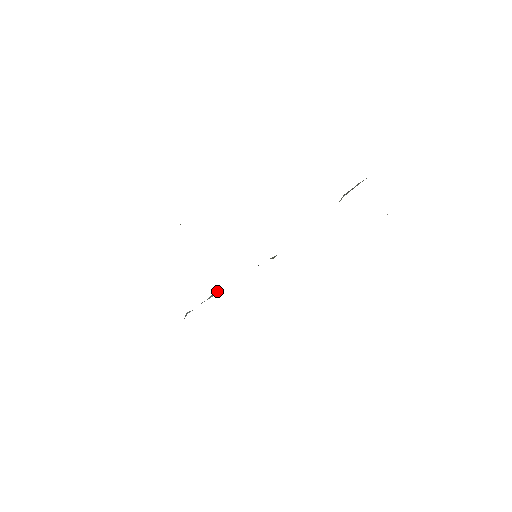
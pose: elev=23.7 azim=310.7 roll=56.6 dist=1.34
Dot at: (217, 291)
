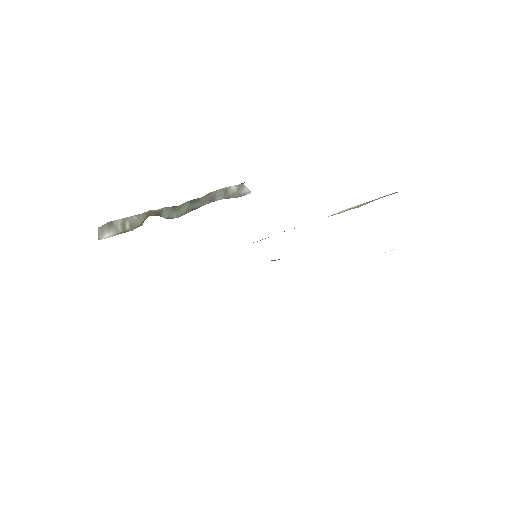
Dot at: occluded
